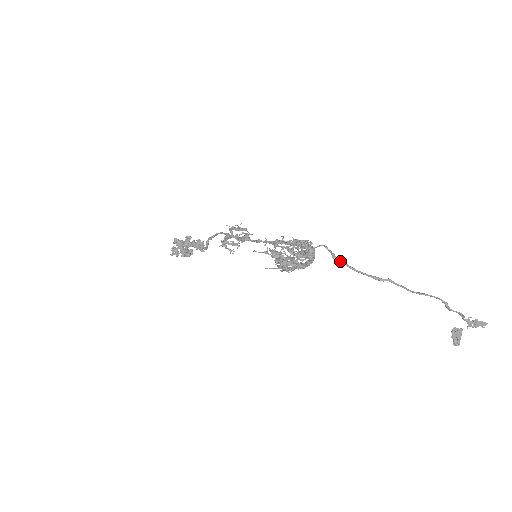
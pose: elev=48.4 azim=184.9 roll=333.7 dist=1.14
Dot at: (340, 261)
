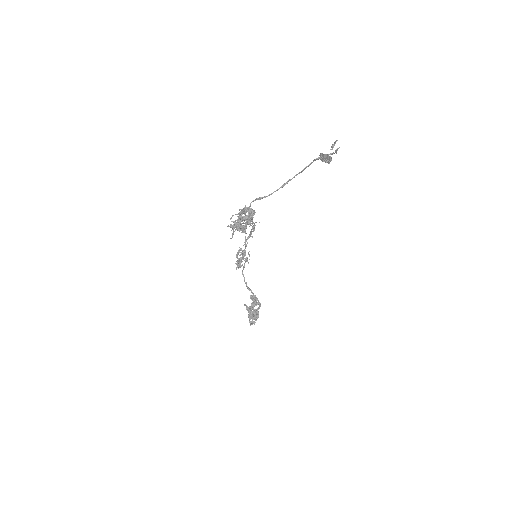
Dot at: (261, 197)
